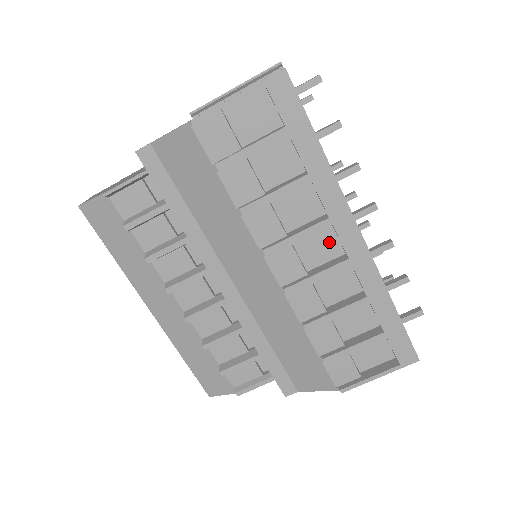
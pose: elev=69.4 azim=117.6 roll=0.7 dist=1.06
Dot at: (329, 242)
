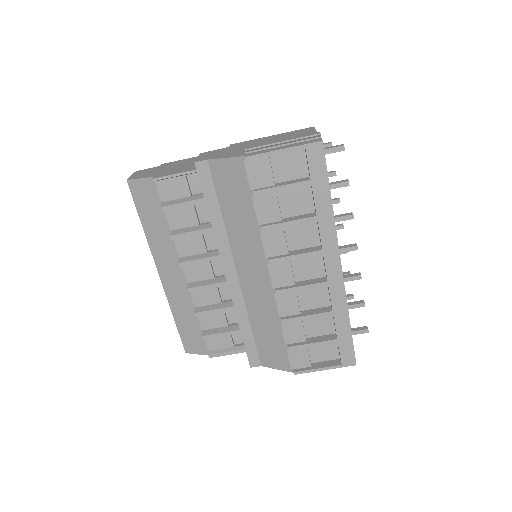
Dot at: (317, 265)
